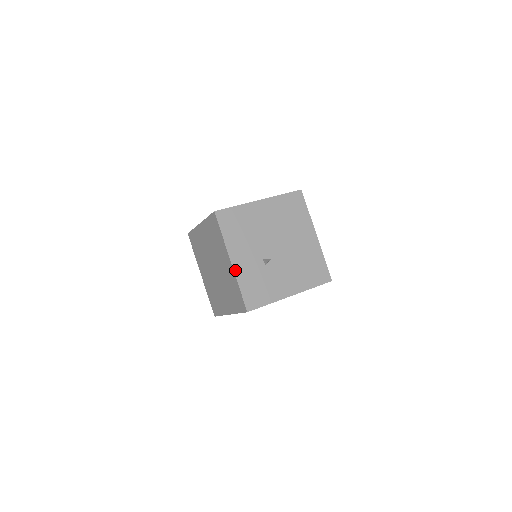
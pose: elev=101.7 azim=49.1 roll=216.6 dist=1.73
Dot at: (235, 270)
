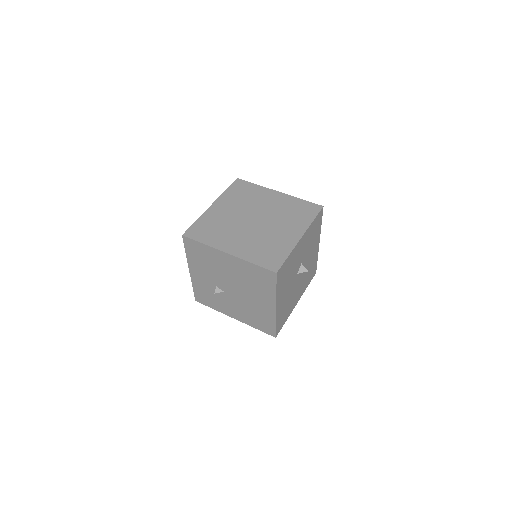
Dot at: (192, 277)
